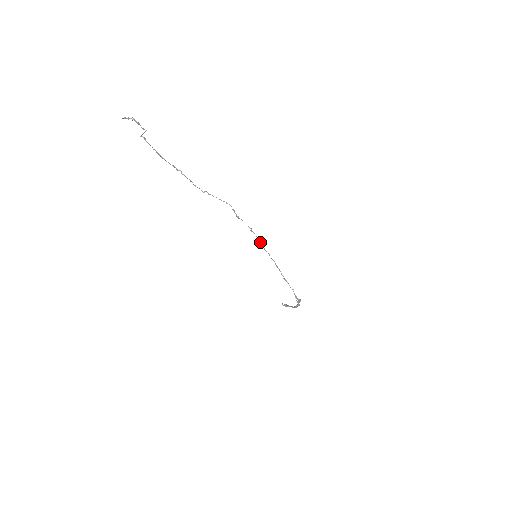
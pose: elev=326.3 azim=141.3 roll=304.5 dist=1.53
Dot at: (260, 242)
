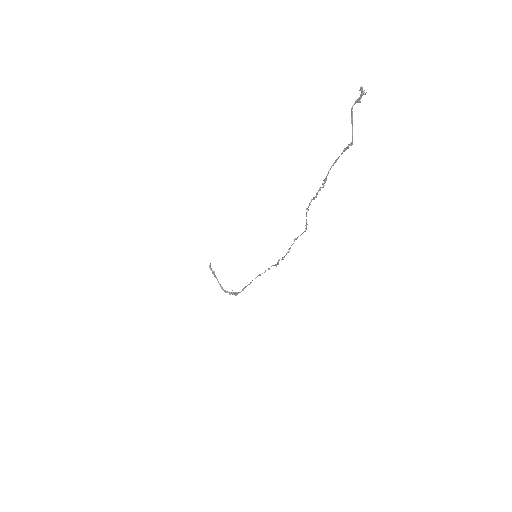
Dot at: occluded
